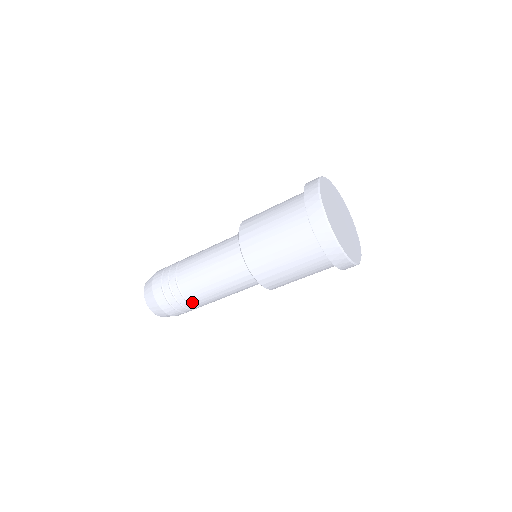
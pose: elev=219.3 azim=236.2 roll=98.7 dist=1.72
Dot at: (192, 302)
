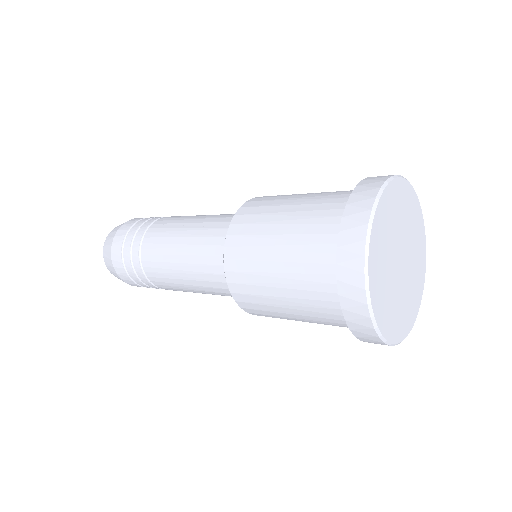
Dot at: (158, 286)
